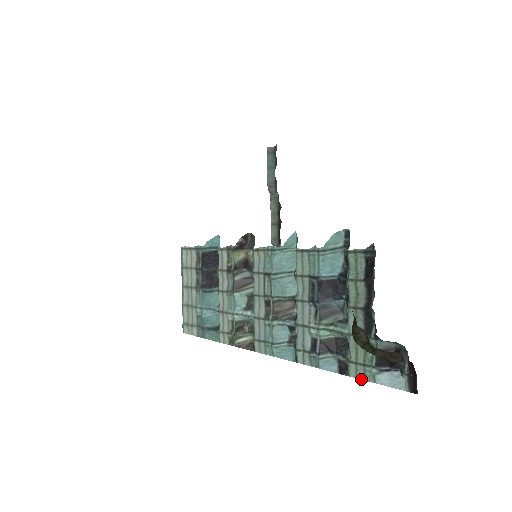
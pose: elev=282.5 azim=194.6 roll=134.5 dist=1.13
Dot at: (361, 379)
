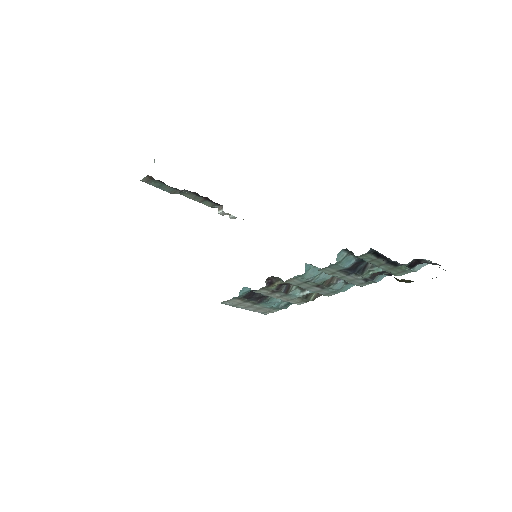
Dot at: occluded
